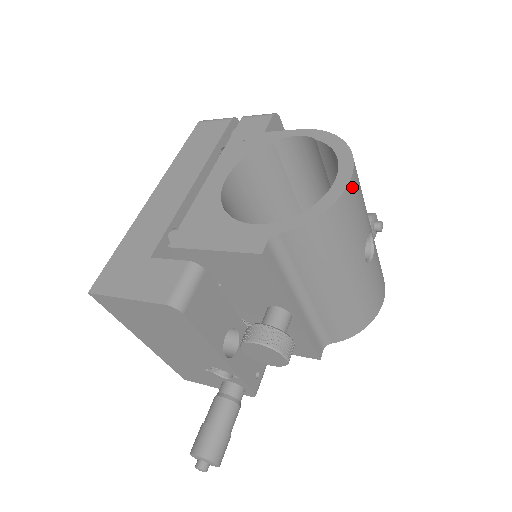
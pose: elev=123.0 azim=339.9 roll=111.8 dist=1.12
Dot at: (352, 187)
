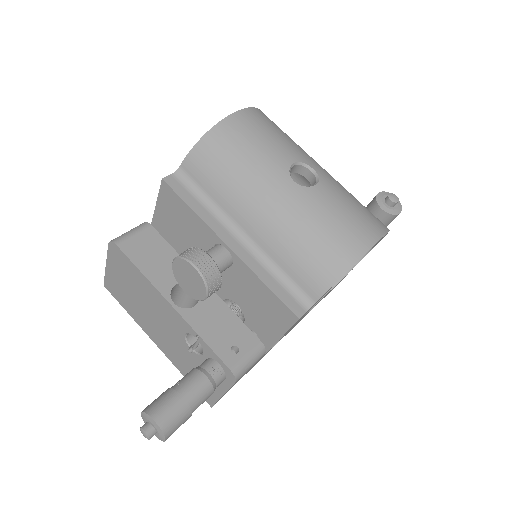
Dot at: (240, 118)
